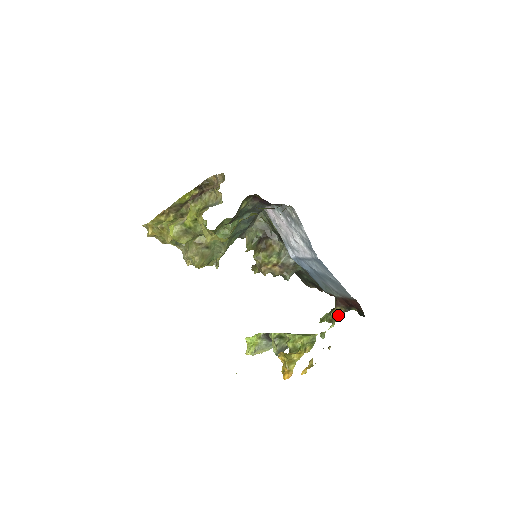
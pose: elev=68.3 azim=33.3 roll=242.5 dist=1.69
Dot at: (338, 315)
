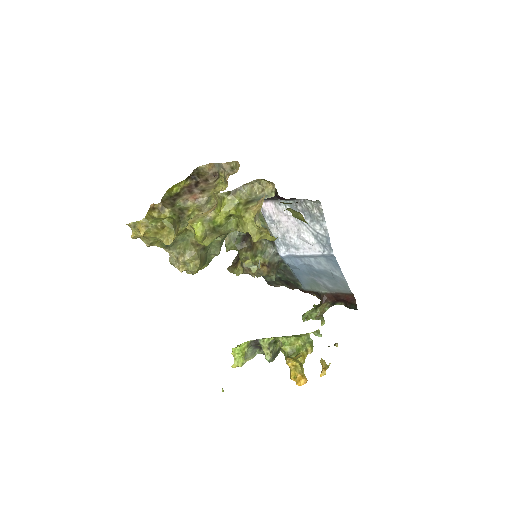
Dot at: (324, 311)
